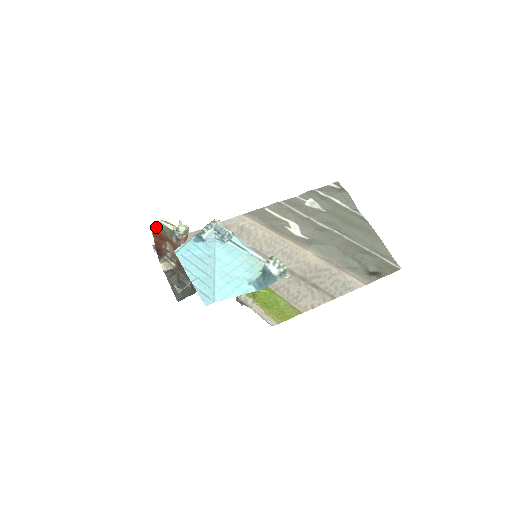
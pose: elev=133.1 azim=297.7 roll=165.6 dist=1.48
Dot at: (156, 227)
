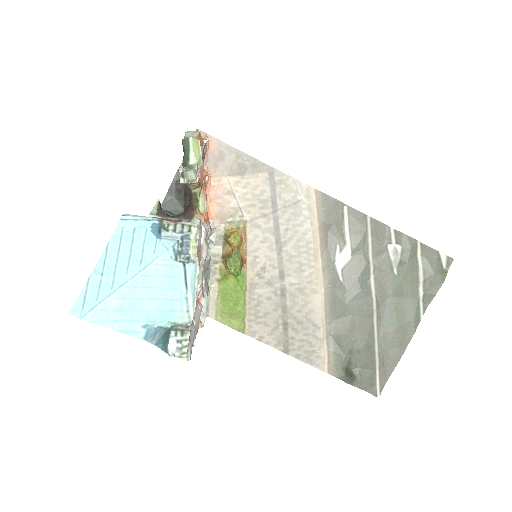
Dot at: (191, 133)
